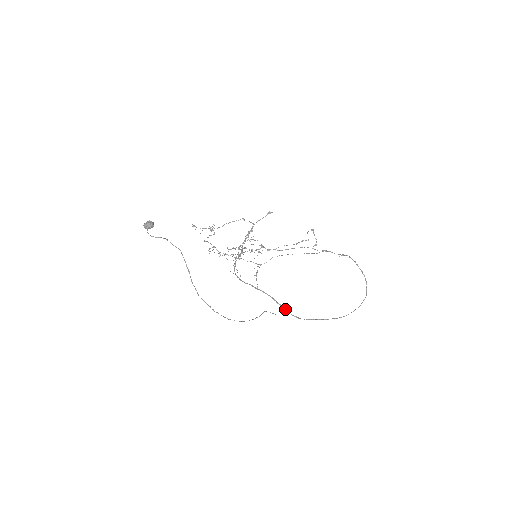
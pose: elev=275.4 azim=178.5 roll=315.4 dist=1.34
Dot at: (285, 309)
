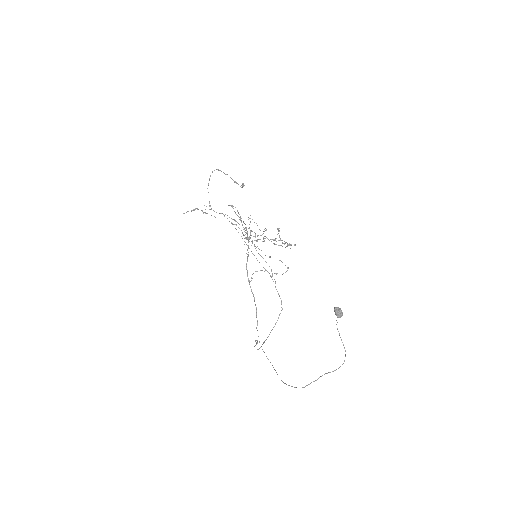
Dot at: occluded
